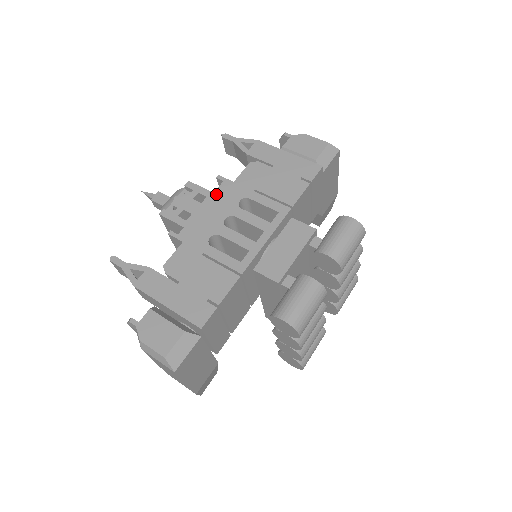
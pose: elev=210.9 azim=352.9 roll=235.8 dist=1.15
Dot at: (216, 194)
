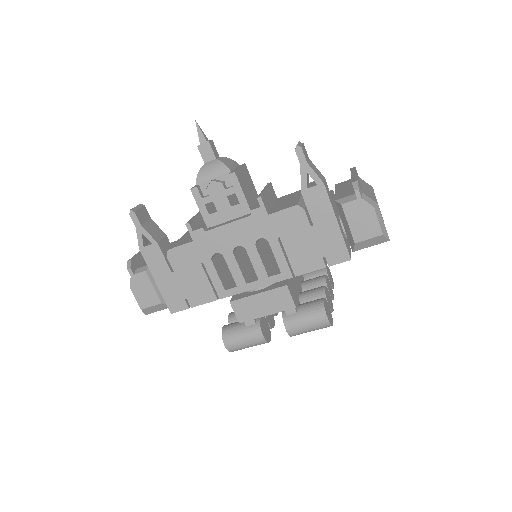
Dot at: (249, 207)
